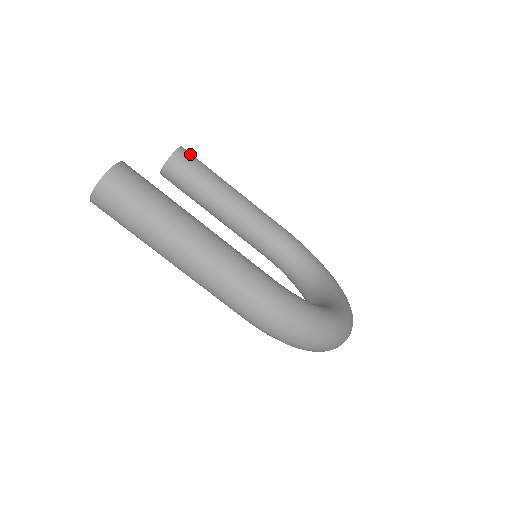
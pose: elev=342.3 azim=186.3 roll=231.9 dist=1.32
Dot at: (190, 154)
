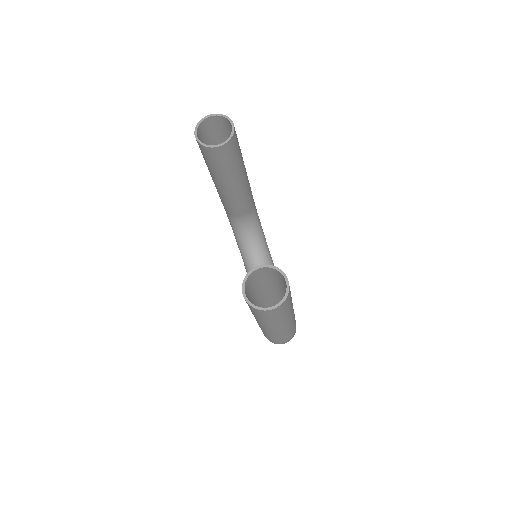
Dot at: (236, 134)
